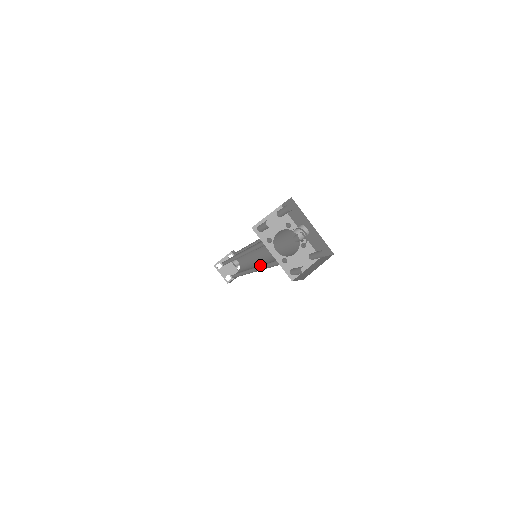
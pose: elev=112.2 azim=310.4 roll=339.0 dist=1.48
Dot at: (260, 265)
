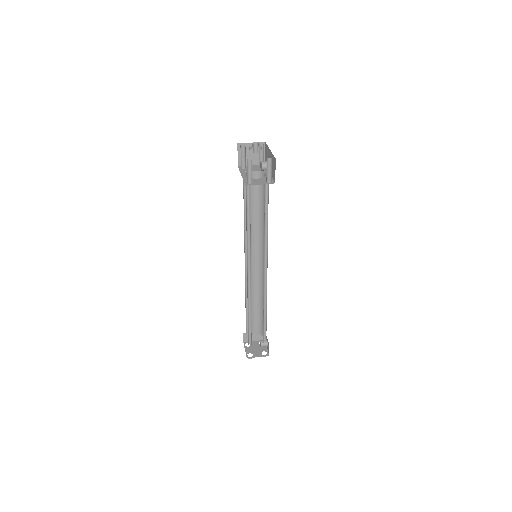
Dot at: occluded
